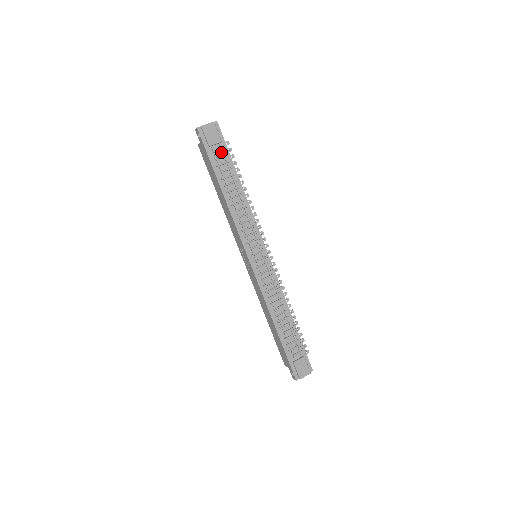
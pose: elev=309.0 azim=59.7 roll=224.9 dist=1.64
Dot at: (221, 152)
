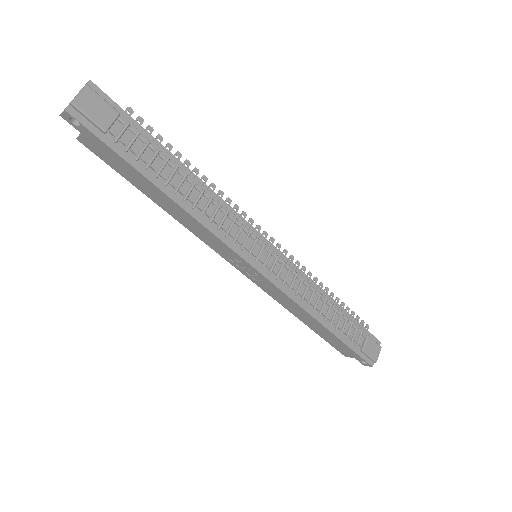
Dot at: (128, 132)
